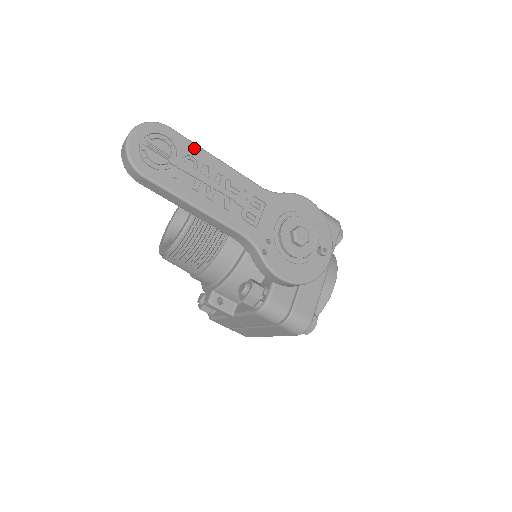
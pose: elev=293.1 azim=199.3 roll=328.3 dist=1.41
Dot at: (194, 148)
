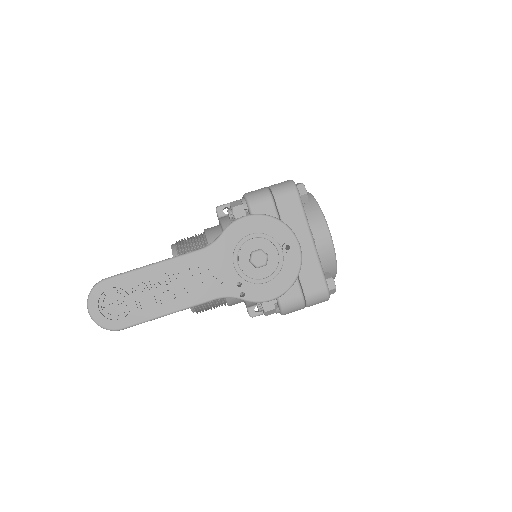
Dot at: (132, 275)
